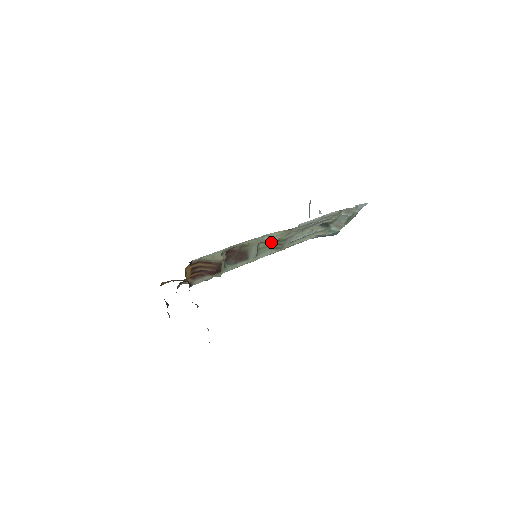
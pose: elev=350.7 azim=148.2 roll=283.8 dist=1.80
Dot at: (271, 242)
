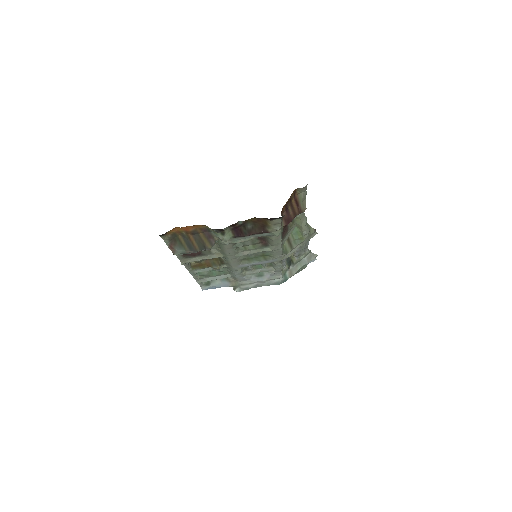
Dot at: (289, 239)
